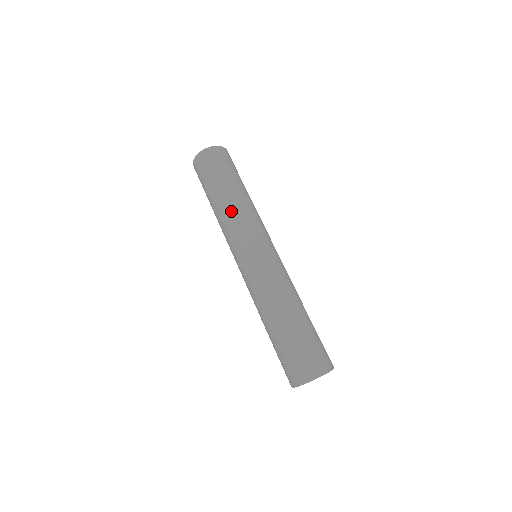
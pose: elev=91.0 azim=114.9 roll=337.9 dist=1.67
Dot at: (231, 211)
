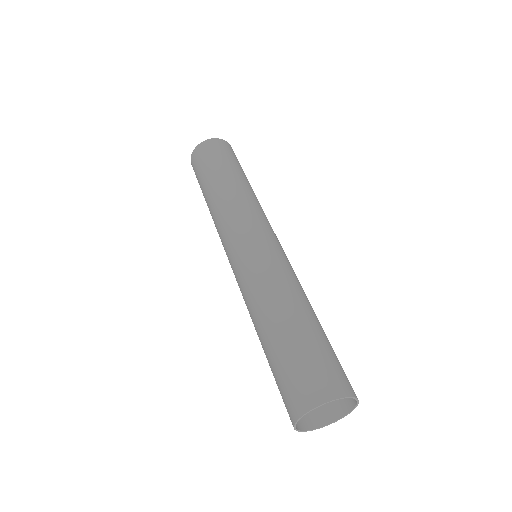
Dot at: (234, 197)
